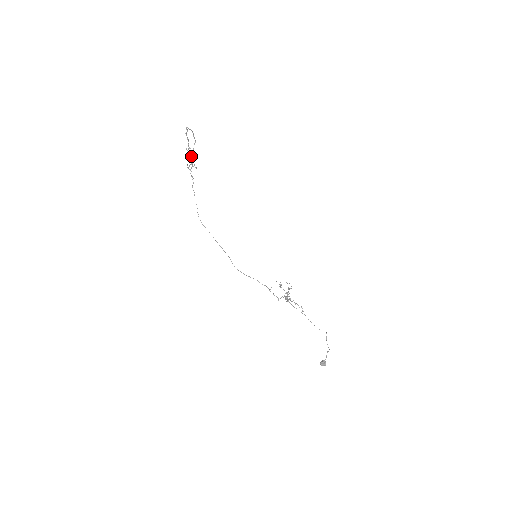
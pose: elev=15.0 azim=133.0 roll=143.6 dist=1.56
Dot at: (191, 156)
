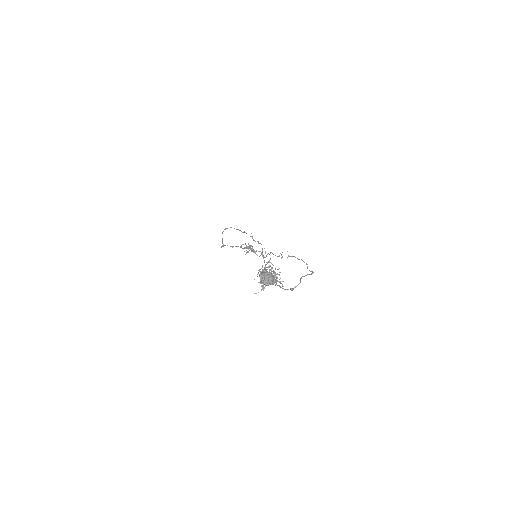
Dot at: (249, 250)
